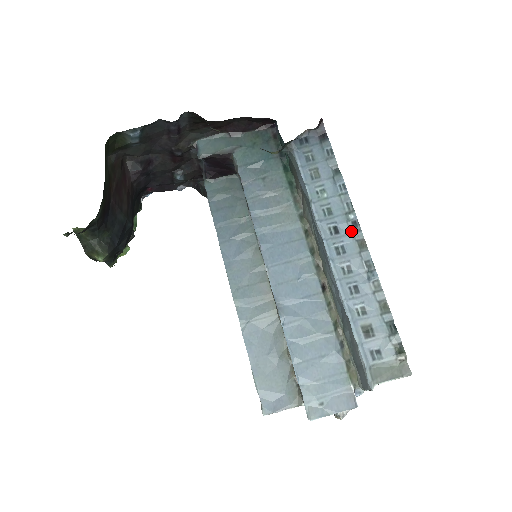
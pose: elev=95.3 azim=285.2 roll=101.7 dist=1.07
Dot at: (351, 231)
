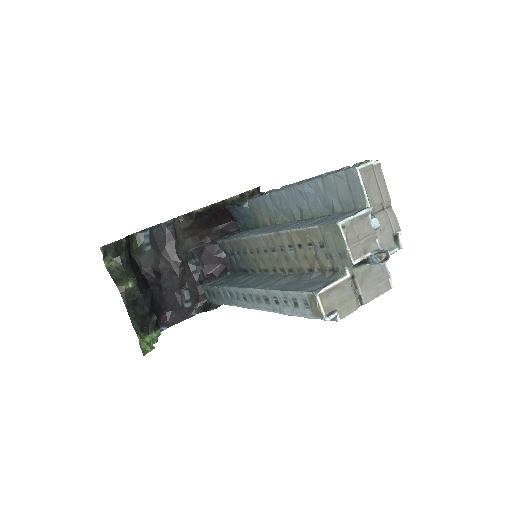
Dot at: (300, 183)
